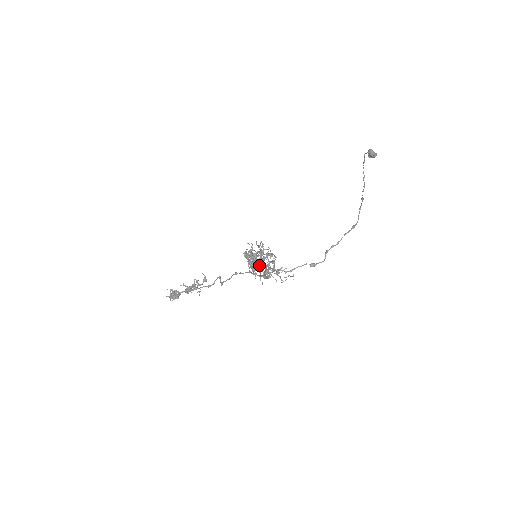
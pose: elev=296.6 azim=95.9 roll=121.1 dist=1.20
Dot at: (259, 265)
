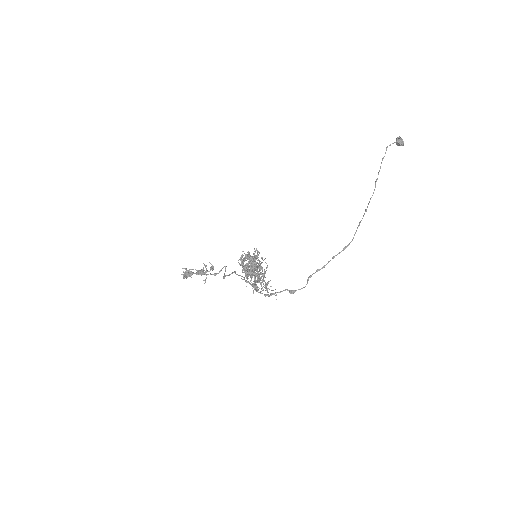
Dot at: (250, 275)
